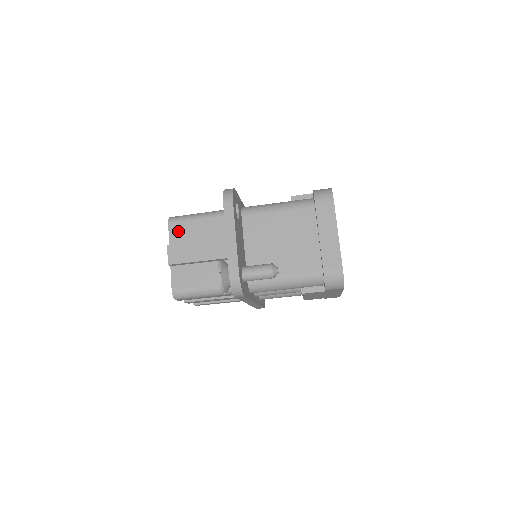
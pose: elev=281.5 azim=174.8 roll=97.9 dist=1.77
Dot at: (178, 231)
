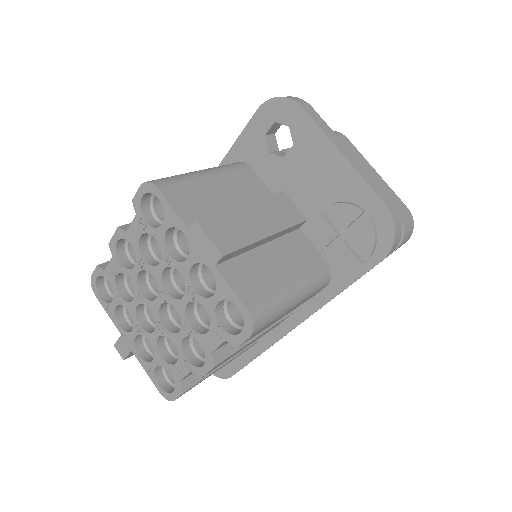
Dot at: (186, 199)
